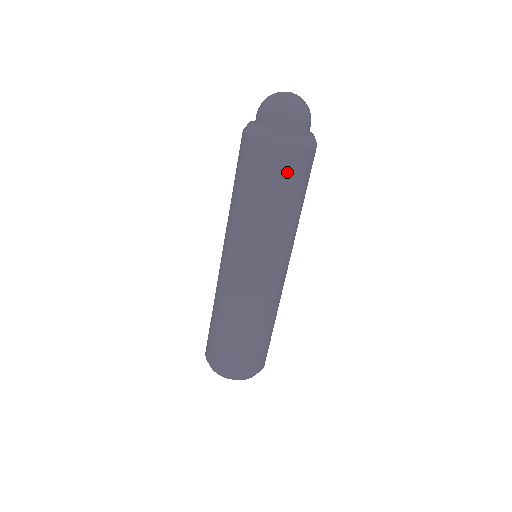
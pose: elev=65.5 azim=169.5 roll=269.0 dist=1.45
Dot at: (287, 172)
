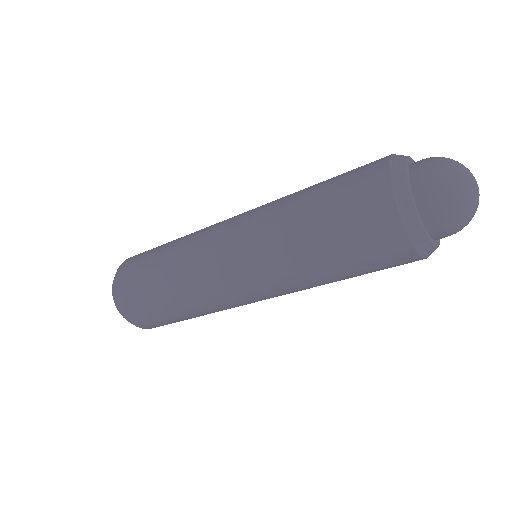
Dot at: (386, 267)
